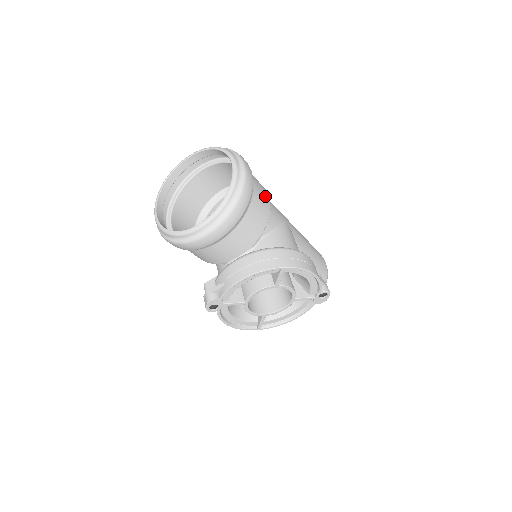
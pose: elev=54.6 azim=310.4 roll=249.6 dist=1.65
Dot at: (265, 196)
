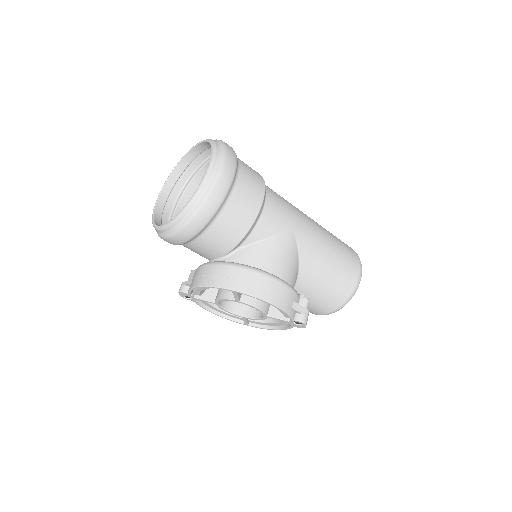
Dot at: (251, 206)
